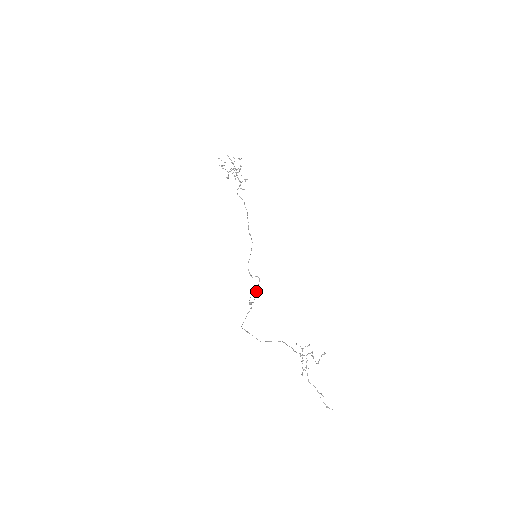
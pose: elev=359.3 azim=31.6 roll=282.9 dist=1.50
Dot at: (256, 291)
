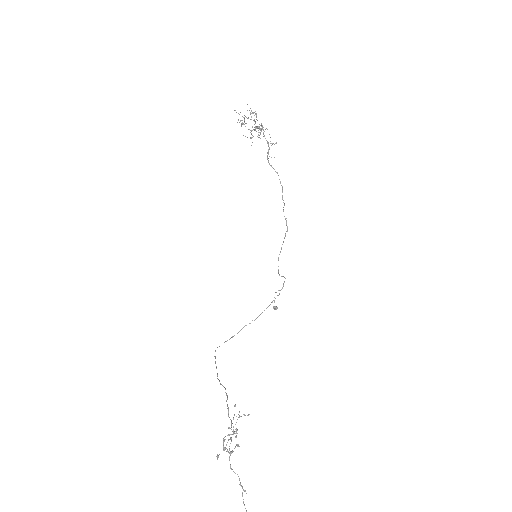
Dot at: (274, 297)
